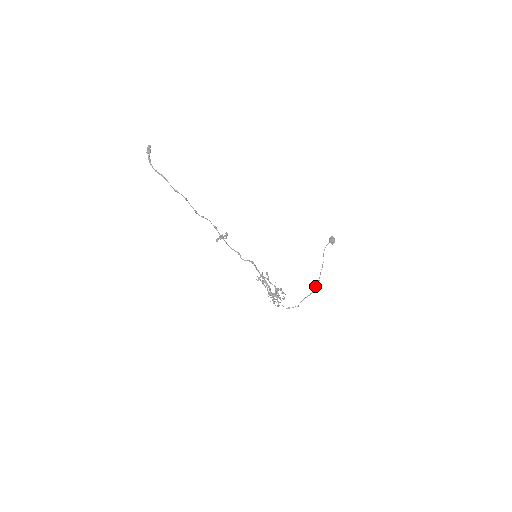
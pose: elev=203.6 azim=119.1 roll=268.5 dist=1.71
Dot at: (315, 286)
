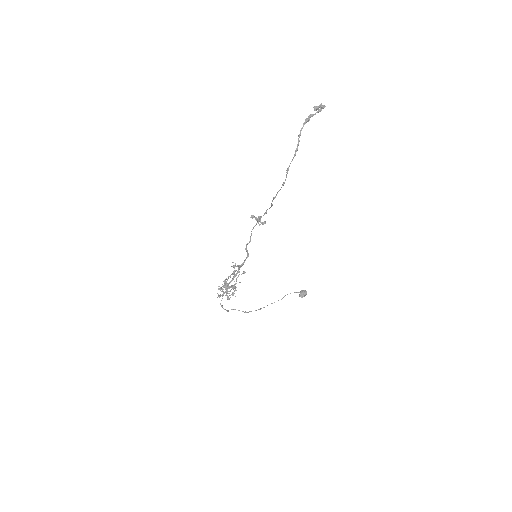
Dot at: occluded
